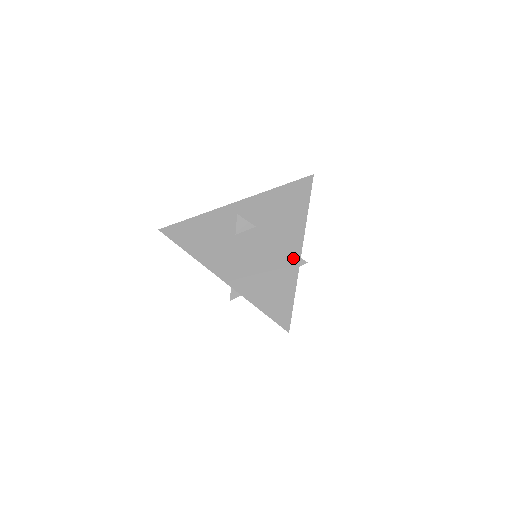
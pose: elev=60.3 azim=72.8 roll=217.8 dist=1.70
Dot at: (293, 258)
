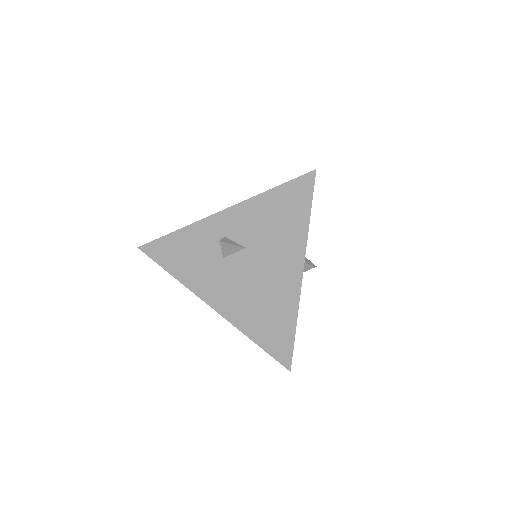
Dot at: (292, 291)
